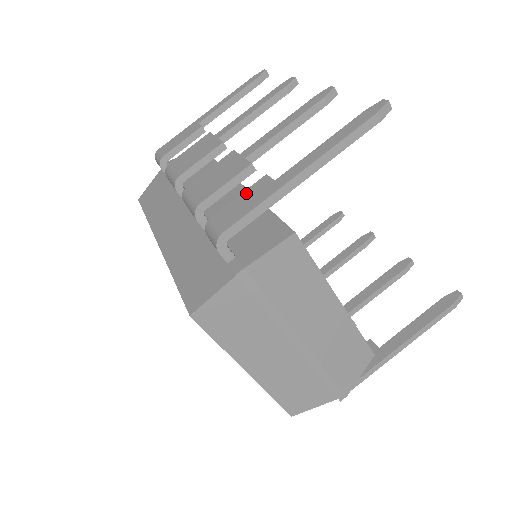
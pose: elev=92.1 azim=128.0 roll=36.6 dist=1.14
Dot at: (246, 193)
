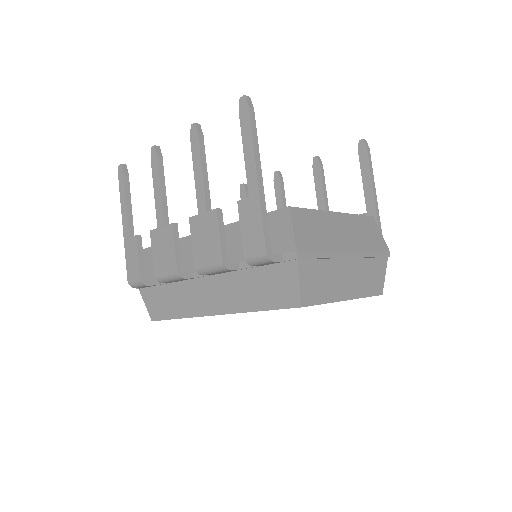
Dot at: (243, 222)
